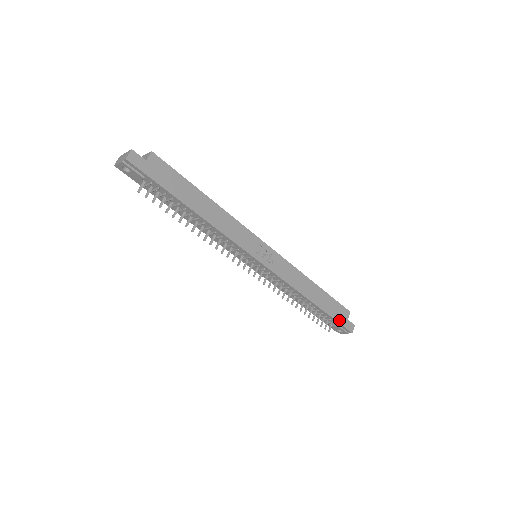
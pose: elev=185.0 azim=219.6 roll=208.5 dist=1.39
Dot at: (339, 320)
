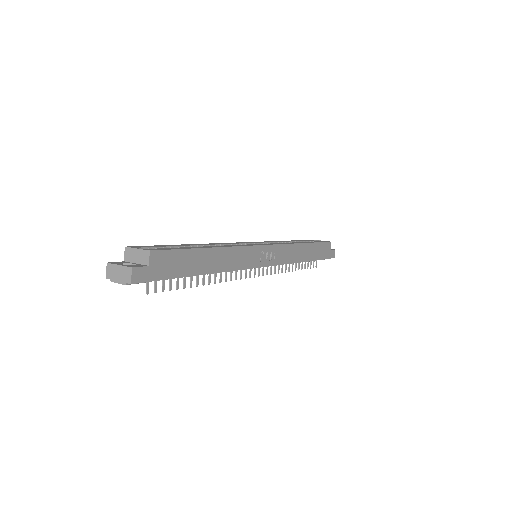
Dot at: (325, 257)
